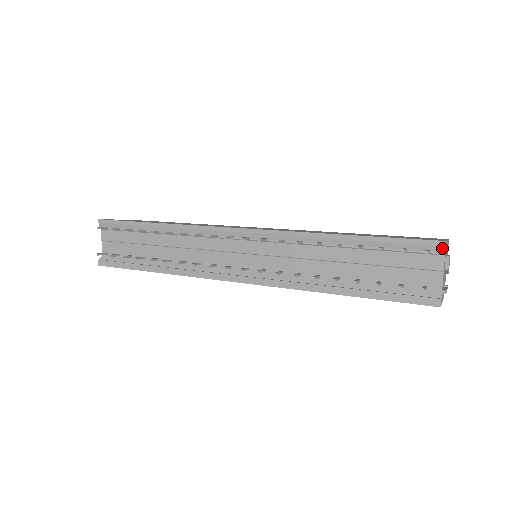
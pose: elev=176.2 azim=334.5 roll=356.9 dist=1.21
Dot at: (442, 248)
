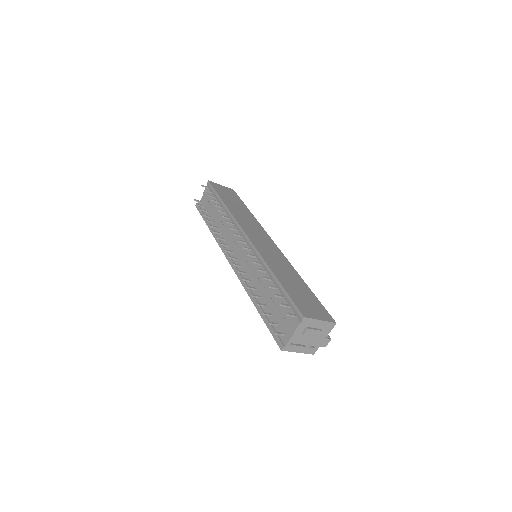
Dot at: (301, 319)
